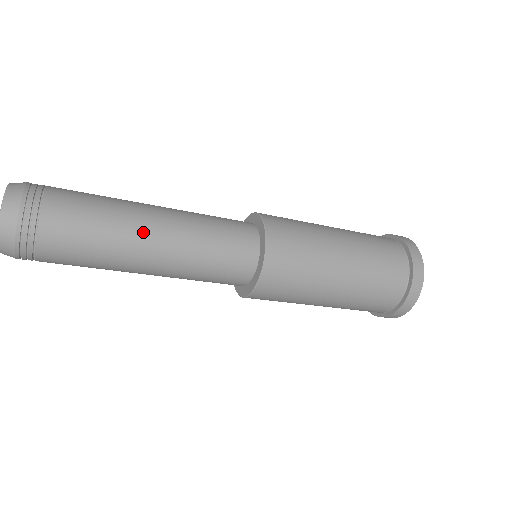
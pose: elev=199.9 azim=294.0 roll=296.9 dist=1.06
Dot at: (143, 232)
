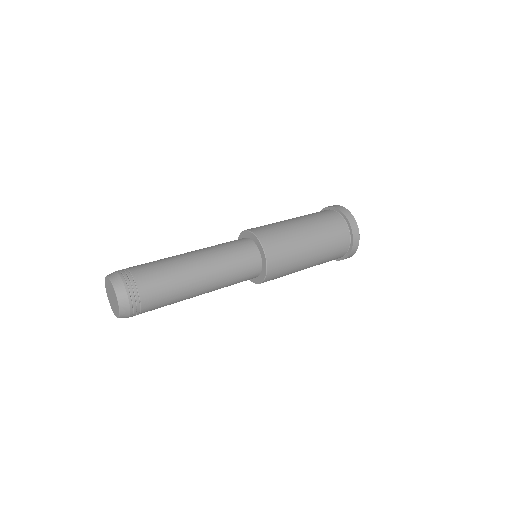
Dot at: (194, 273)
